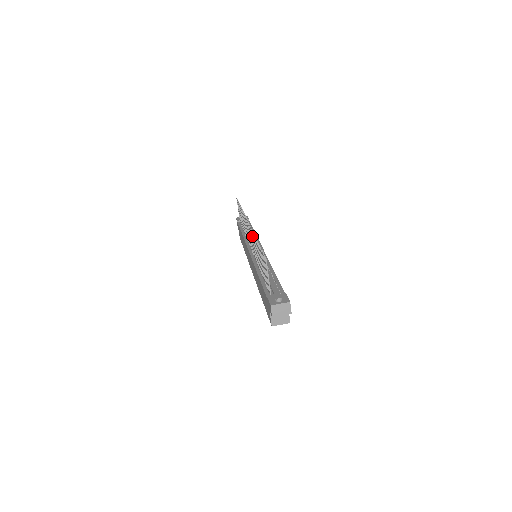
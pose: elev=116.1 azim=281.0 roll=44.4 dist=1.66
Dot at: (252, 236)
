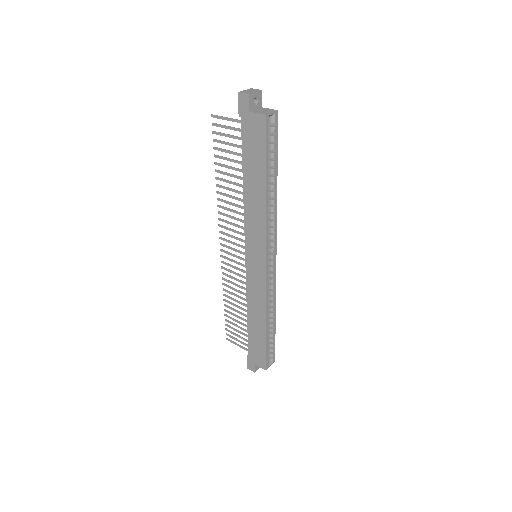
Dot at: (223, 214)
